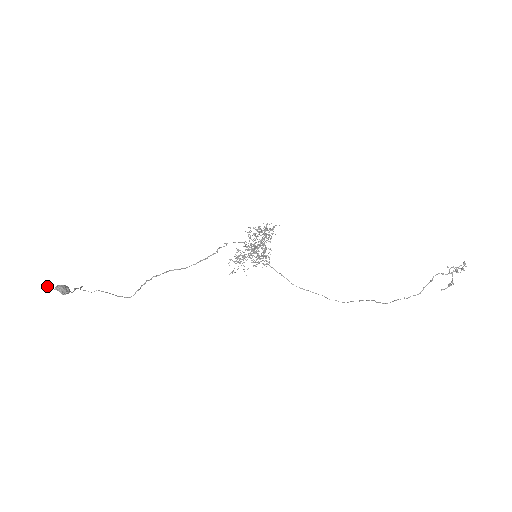
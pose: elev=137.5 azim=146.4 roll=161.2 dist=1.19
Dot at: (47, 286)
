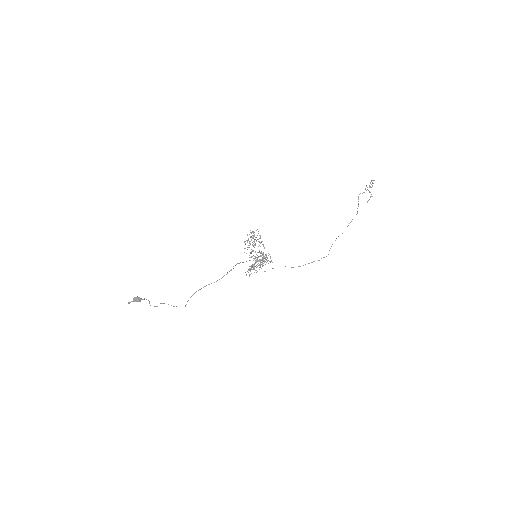
Dot at: (129, 302)
